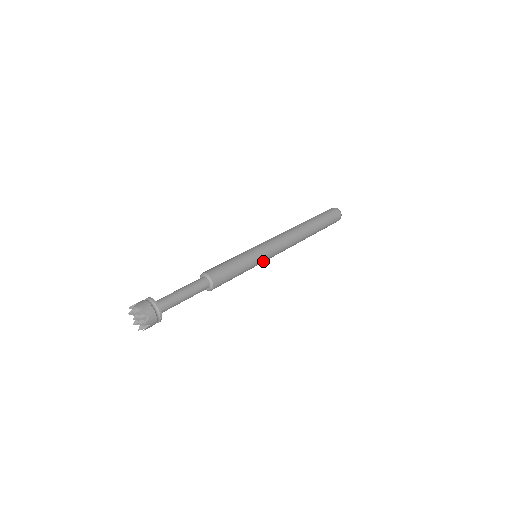
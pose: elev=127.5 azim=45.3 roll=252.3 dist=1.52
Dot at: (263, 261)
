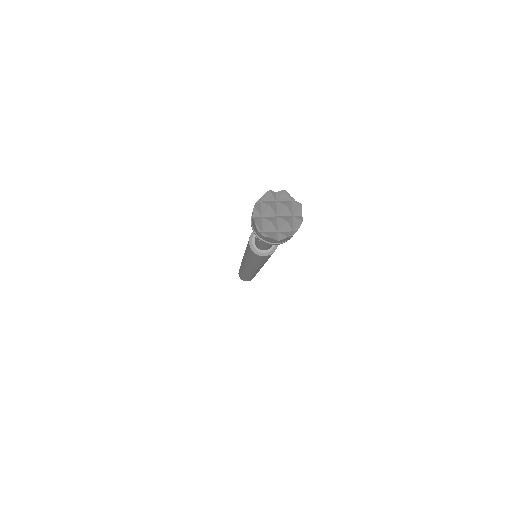
Dot at: occluded
